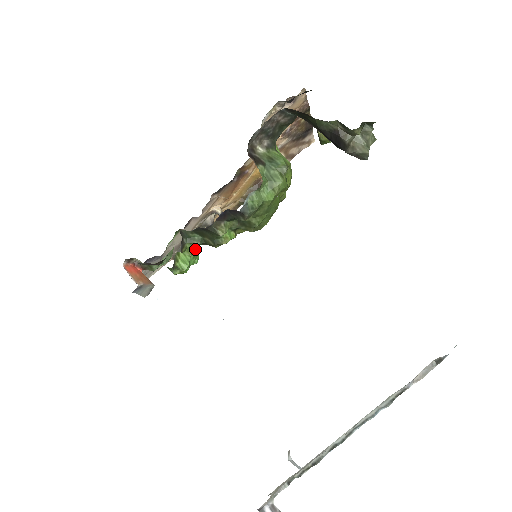
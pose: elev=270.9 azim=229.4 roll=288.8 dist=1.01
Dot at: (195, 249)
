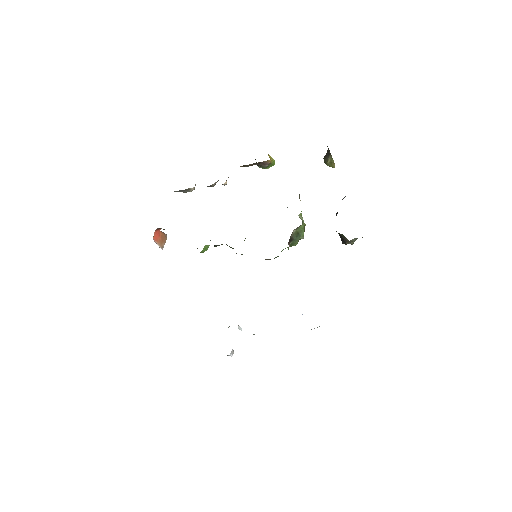
Dot at: occluded
